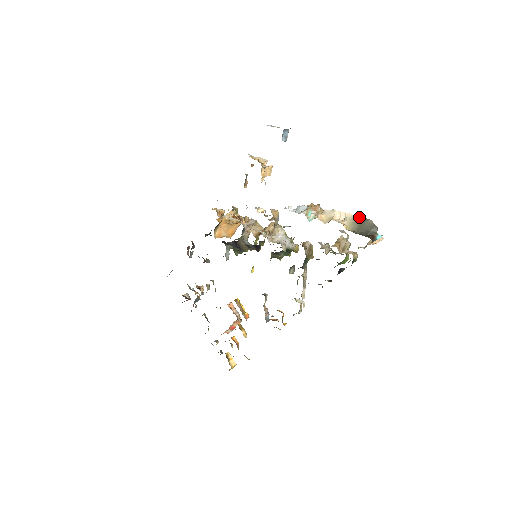
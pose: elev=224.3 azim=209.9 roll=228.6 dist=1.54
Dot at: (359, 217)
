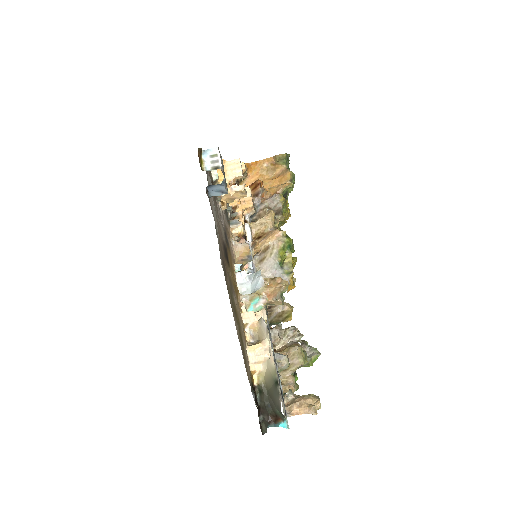
Dot at: (276, 378)
